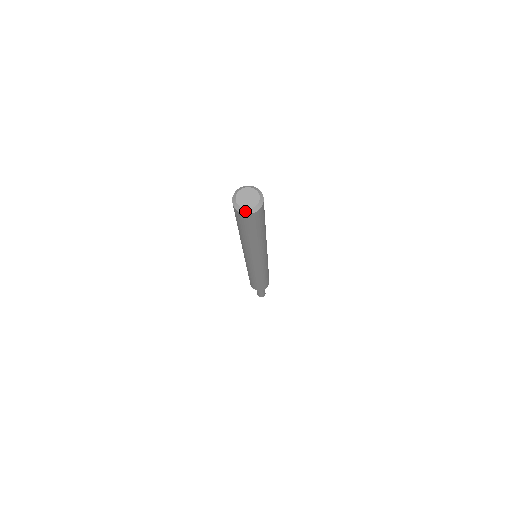
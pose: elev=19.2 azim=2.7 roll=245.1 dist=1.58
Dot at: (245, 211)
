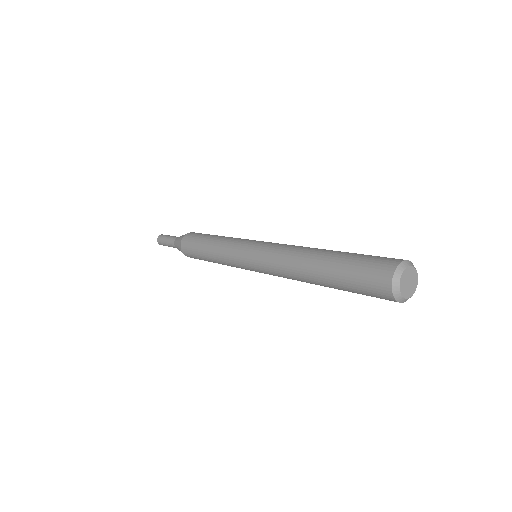
Dot at: occluded
